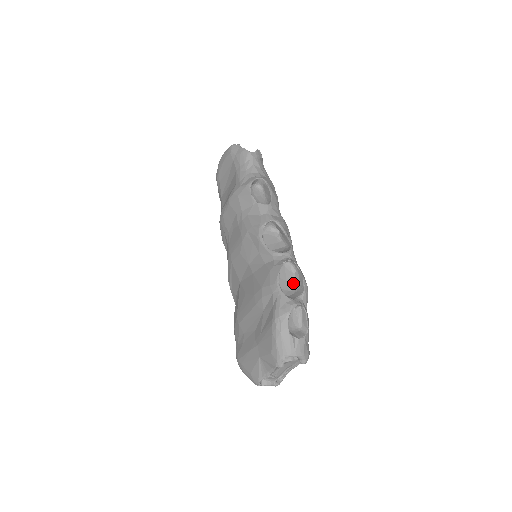
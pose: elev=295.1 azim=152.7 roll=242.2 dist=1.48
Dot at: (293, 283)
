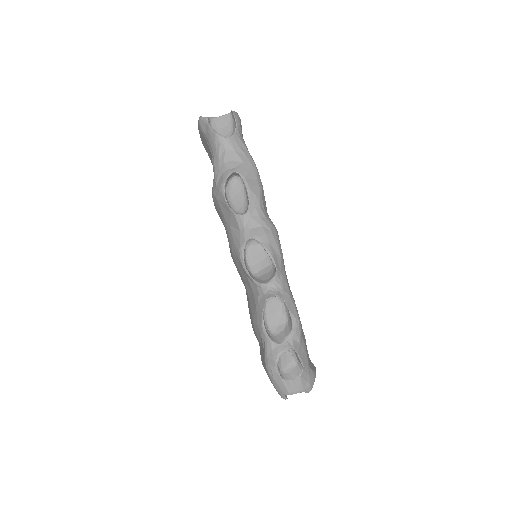
Dot at: (283, 314)
